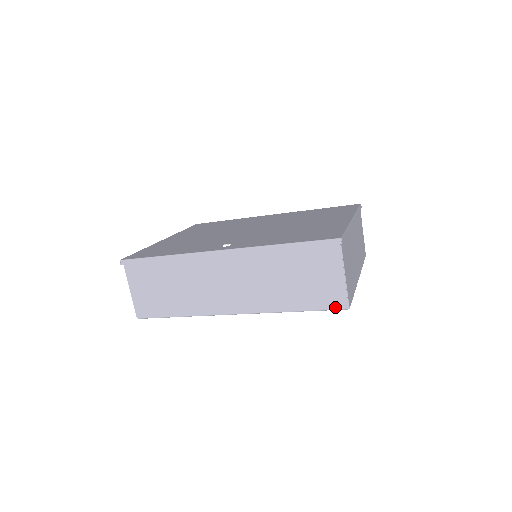
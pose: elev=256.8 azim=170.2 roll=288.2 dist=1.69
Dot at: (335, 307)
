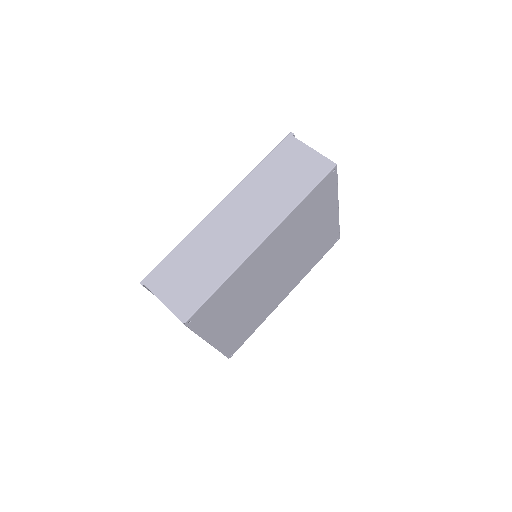
Dot at: (327, 171)
